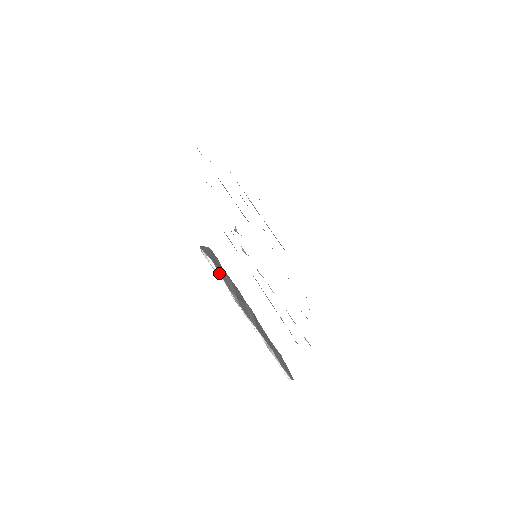
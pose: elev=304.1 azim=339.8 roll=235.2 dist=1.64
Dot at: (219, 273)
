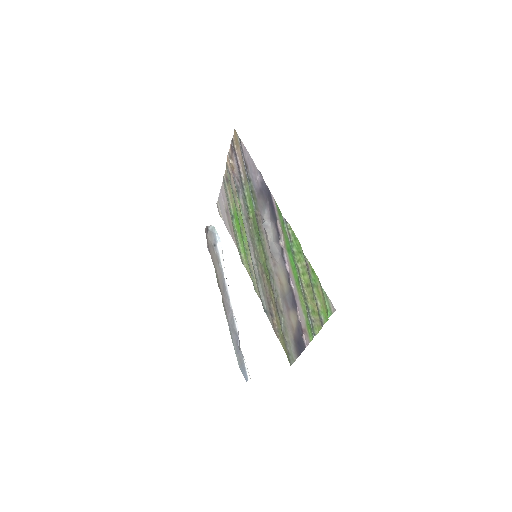
Dot at: occluded
